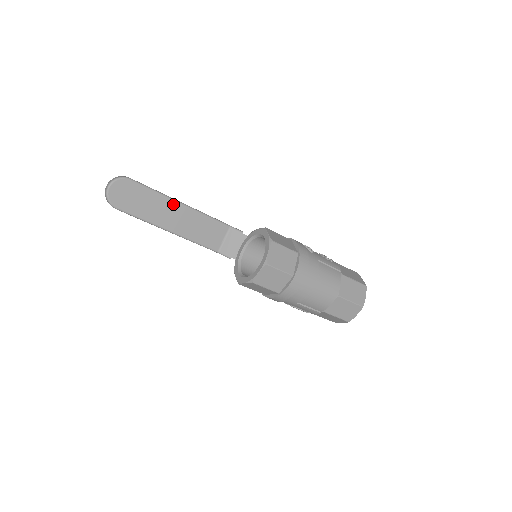
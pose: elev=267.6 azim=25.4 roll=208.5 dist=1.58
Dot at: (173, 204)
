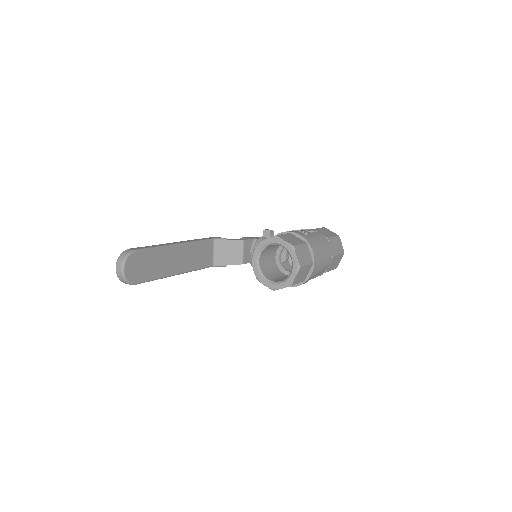
Dot at: (172, 250)
